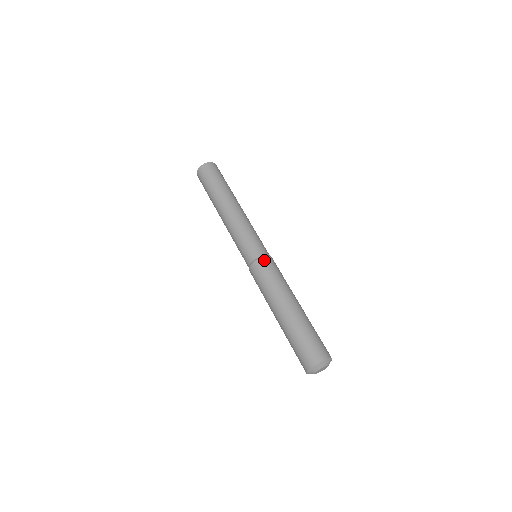
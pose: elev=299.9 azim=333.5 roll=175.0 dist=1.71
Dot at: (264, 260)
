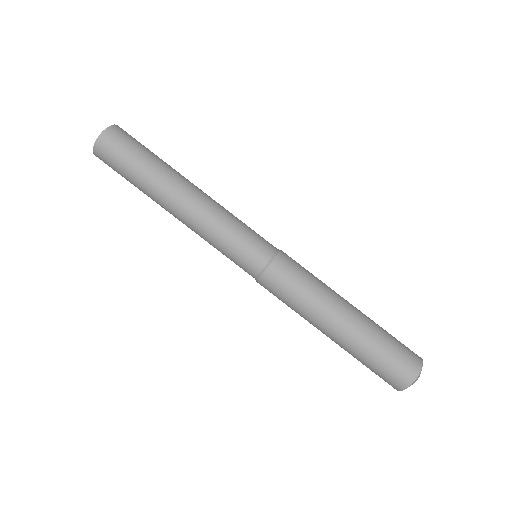
Dot at: (268, 277)
